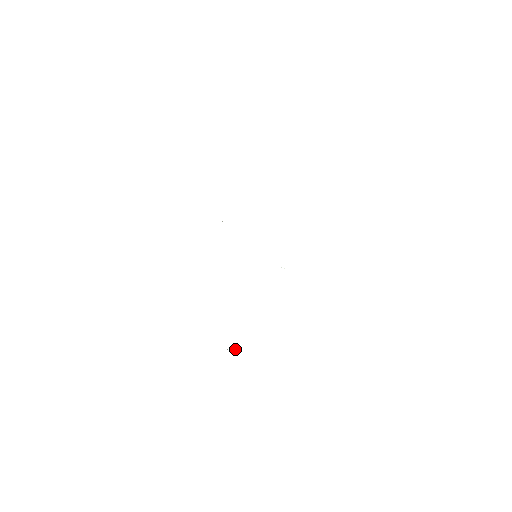
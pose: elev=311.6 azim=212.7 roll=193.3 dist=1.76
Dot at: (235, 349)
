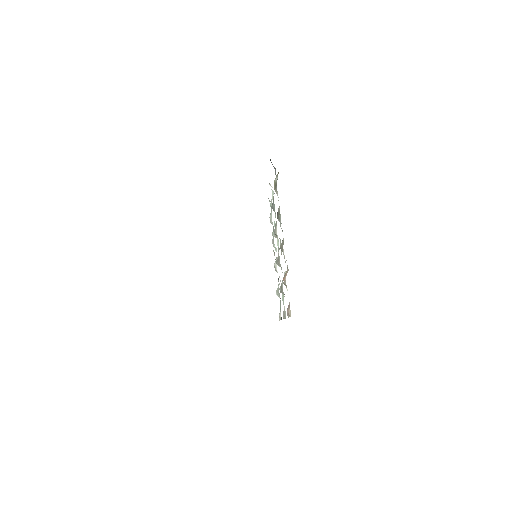
Dot at: occluded
